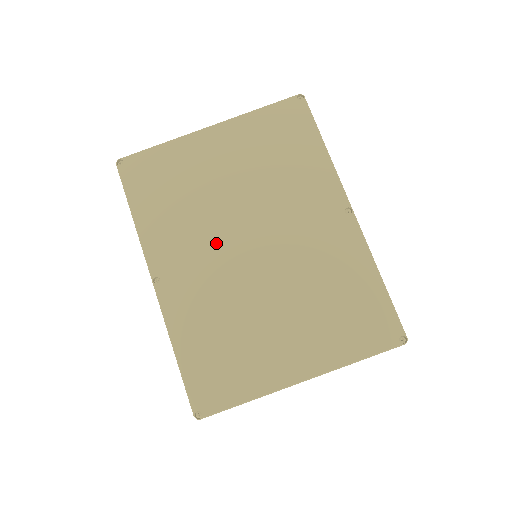
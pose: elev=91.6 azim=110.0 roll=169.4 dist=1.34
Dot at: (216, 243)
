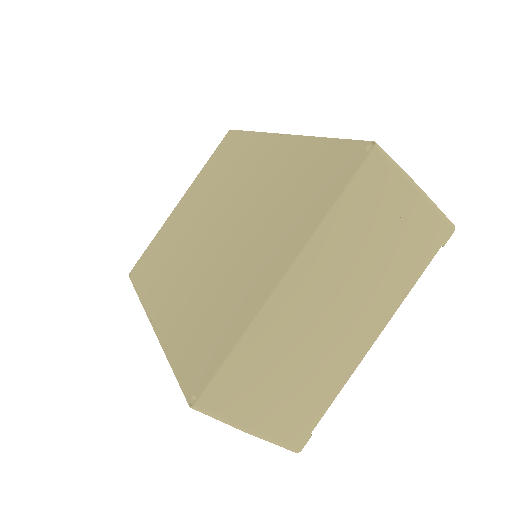
Dot at: (190, 253)
